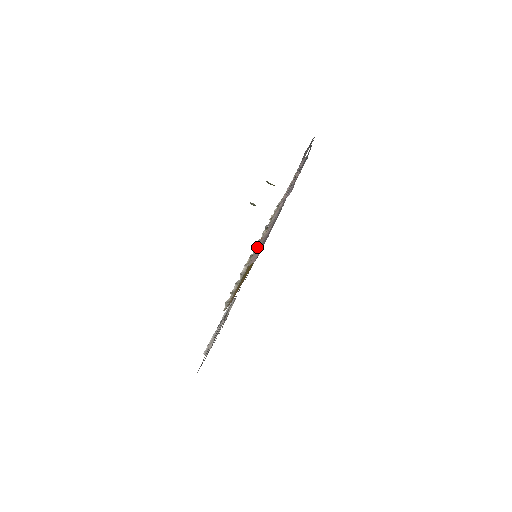
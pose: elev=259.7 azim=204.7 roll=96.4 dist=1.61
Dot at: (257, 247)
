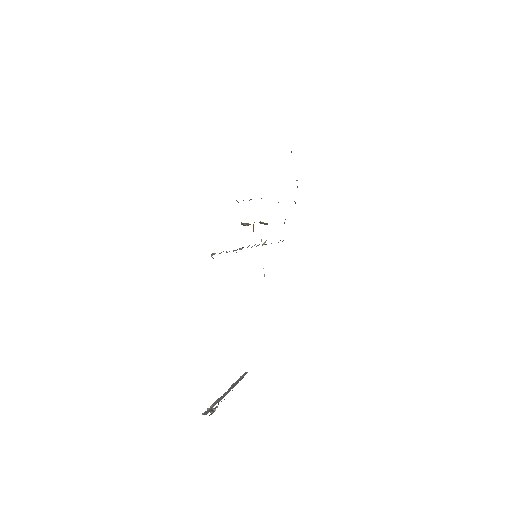
Dot at: occluded
